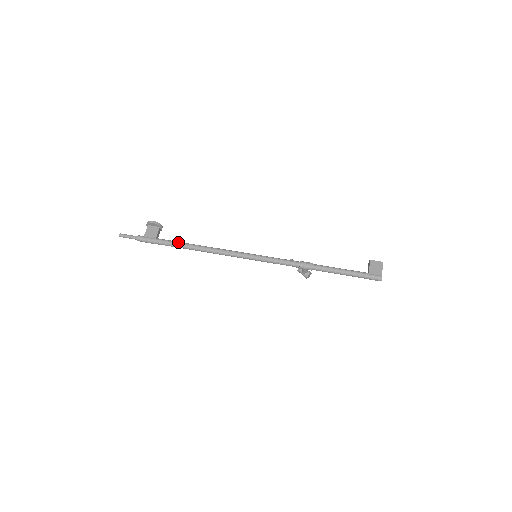
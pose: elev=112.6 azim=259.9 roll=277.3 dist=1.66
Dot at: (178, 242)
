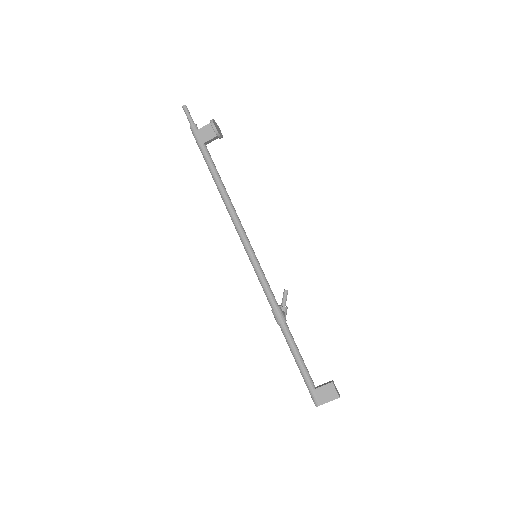
Dot at: (213, 168)
